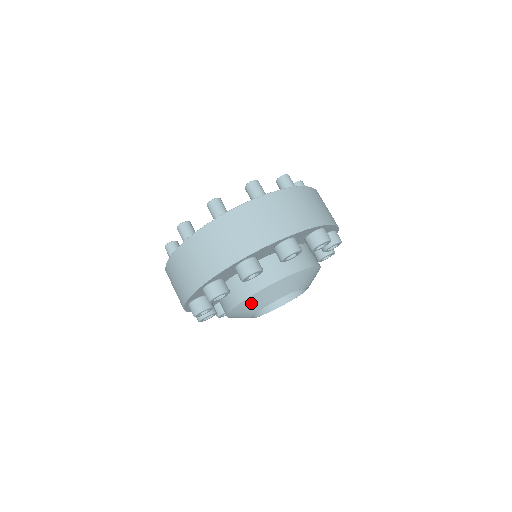
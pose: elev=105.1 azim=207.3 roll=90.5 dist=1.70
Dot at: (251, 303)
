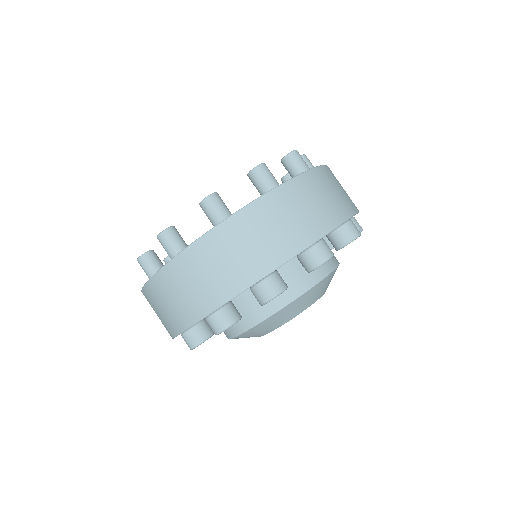
Dot at: (293, 307)
